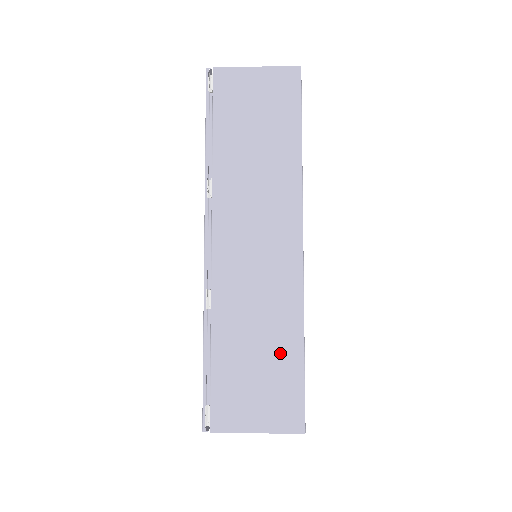
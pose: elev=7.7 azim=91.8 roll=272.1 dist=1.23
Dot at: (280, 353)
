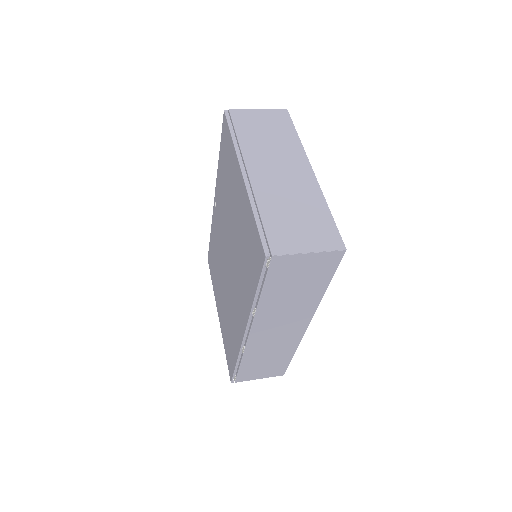
Dot at: (280, 359)
